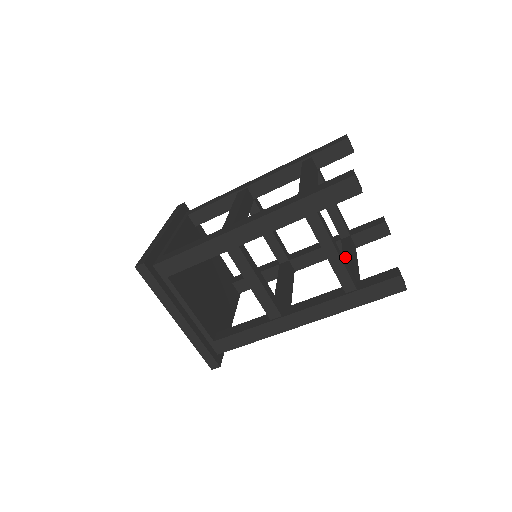
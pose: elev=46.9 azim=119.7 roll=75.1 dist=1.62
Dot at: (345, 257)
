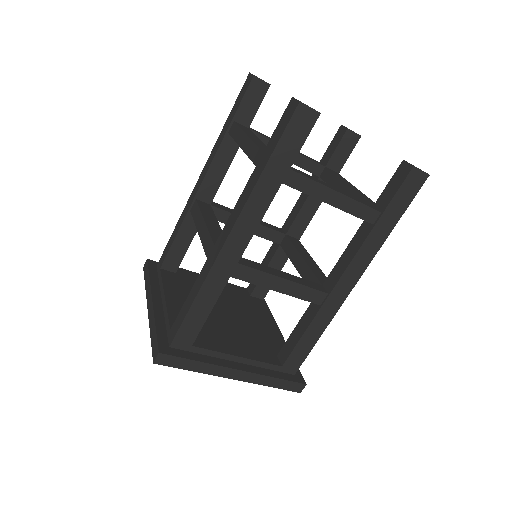
Dot at: occluded
